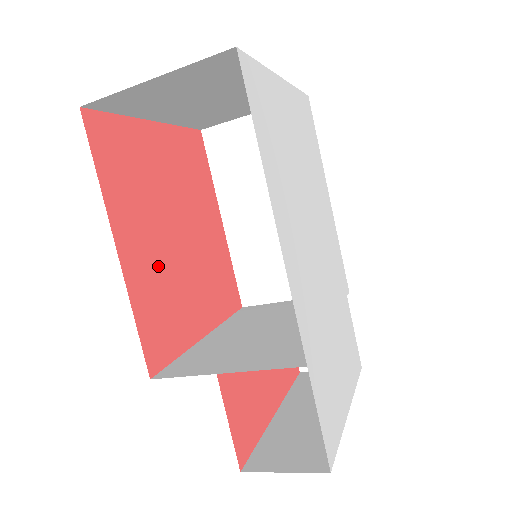
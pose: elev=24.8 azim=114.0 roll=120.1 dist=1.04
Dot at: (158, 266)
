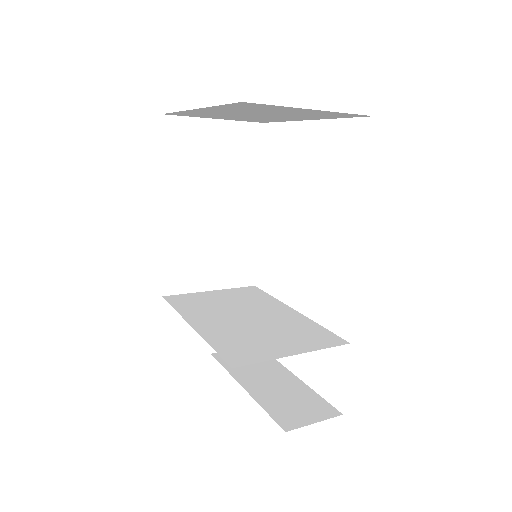
Dot at: occluded
